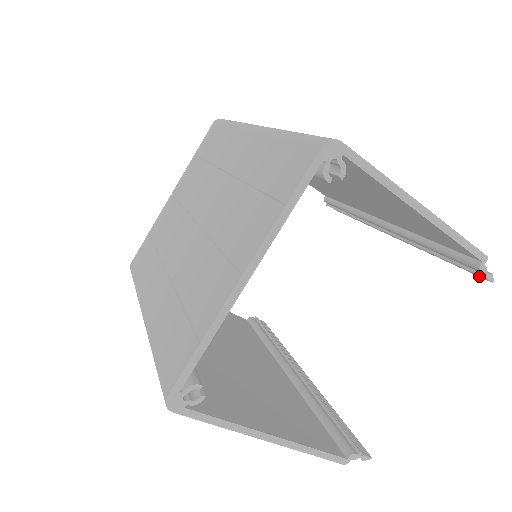
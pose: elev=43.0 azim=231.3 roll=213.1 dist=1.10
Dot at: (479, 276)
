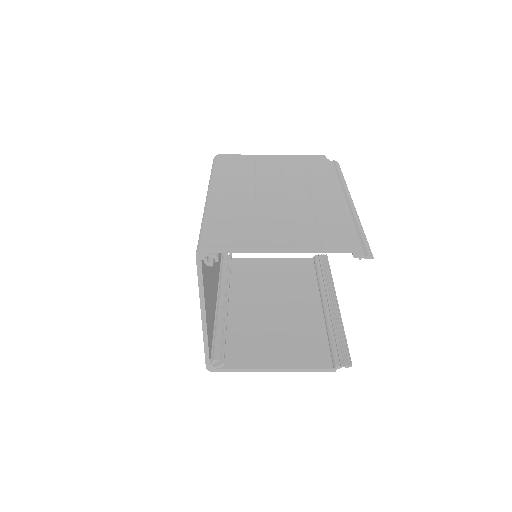
Dot at: (370, 252)
